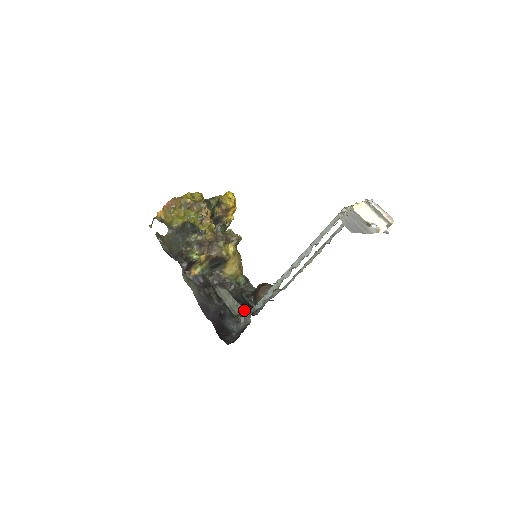
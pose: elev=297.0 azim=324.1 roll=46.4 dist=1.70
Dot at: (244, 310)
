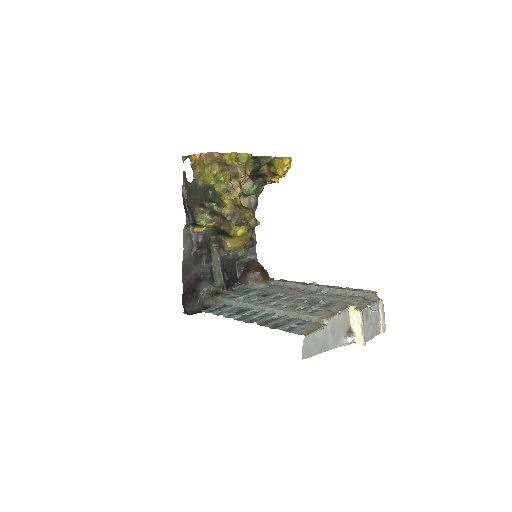
Dot at: (222, 284)
